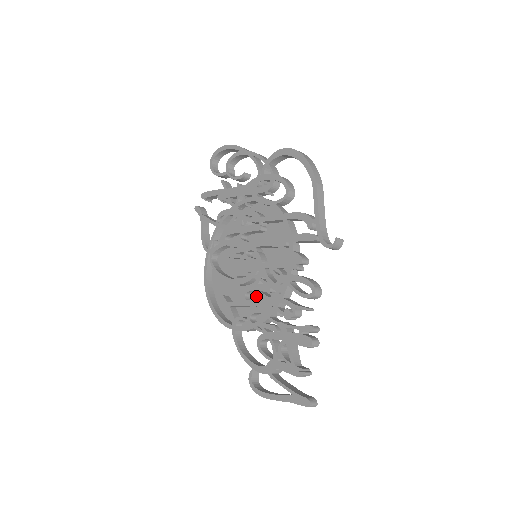
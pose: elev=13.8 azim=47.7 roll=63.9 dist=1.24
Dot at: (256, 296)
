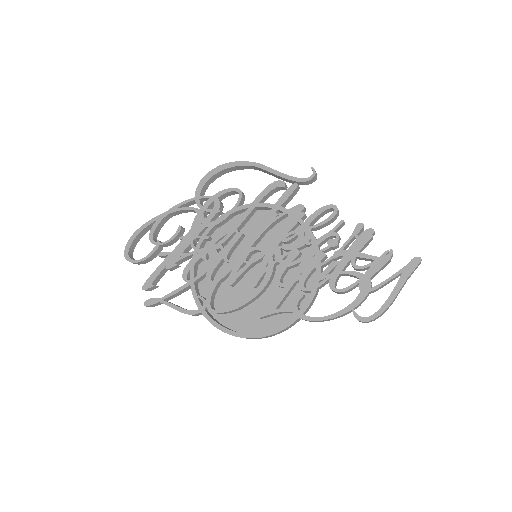
Dot at: (288, 278)
